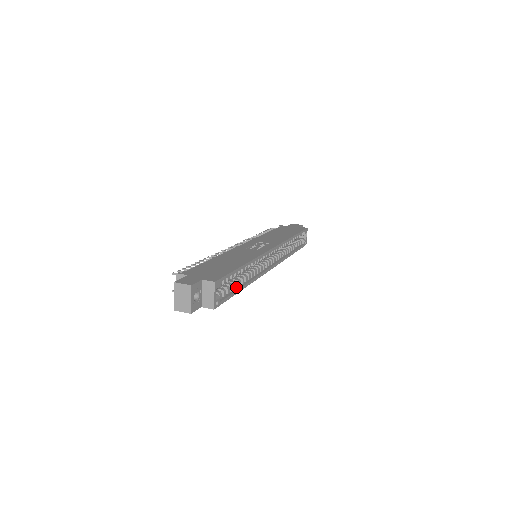
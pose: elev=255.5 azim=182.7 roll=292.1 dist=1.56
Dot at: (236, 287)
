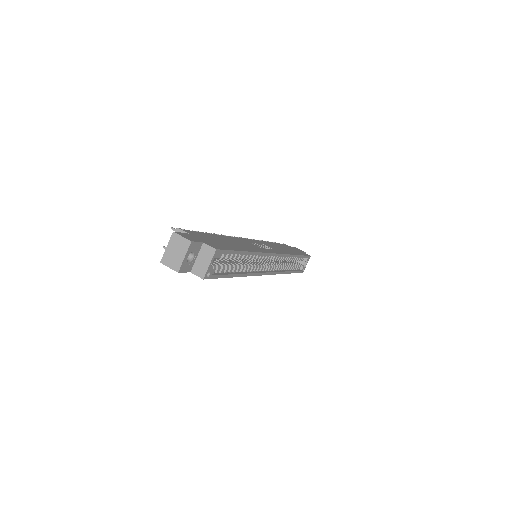
Dot at: (231, 271)
